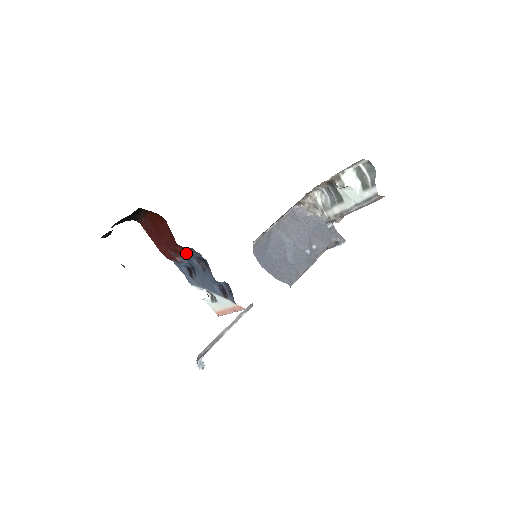
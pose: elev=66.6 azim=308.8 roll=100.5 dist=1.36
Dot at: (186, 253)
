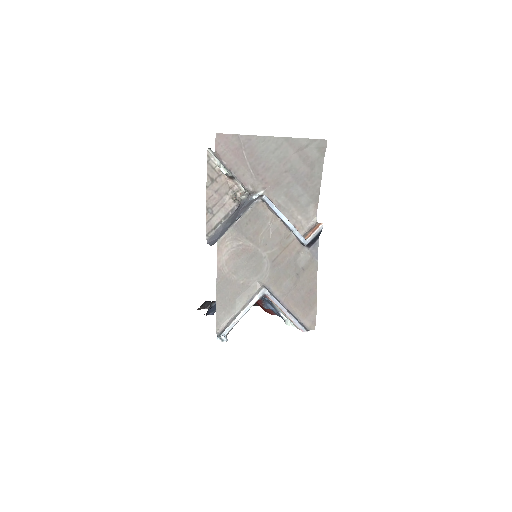
Dot at: occluded
